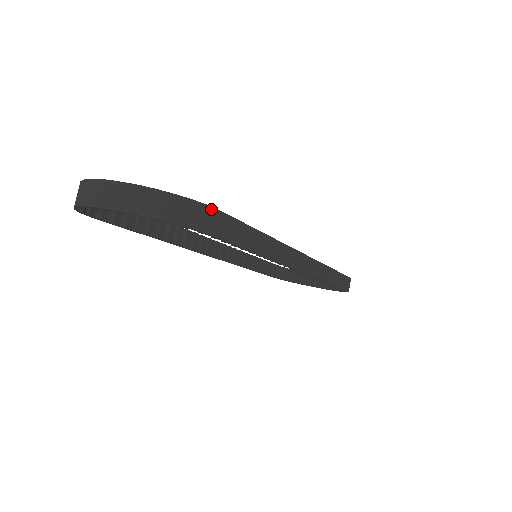
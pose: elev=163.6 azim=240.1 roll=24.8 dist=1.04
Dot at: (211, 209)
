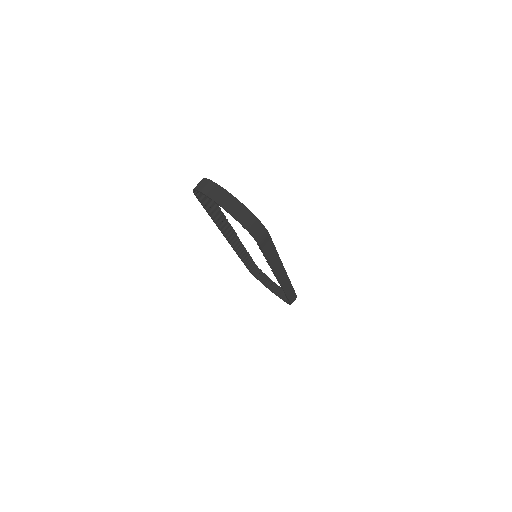
Dot at: (267, 232)
